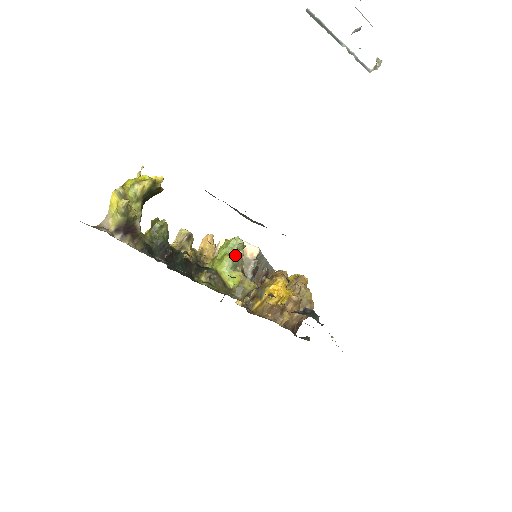
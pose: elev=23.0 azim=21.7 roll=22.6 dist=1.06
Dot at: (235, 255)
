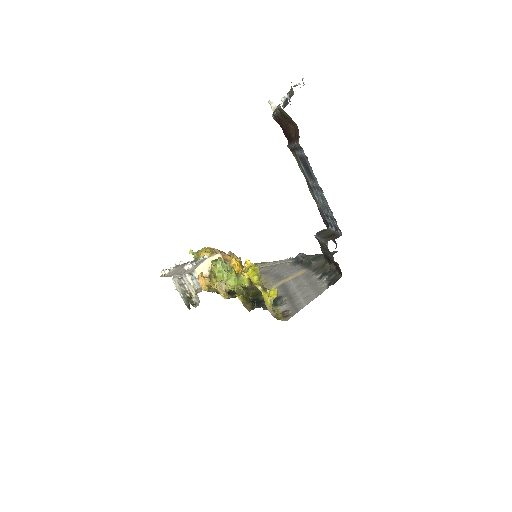
Dot at: (233, 268)
